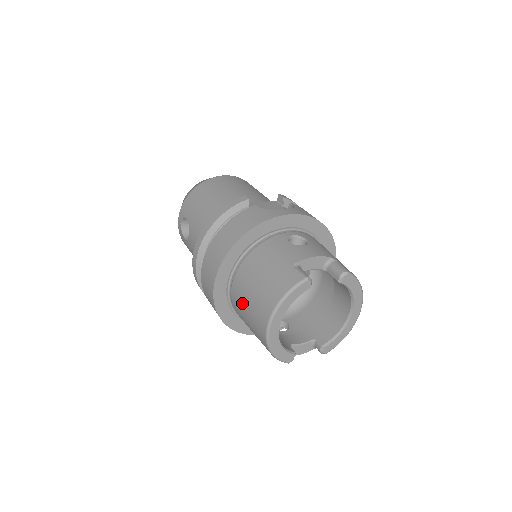
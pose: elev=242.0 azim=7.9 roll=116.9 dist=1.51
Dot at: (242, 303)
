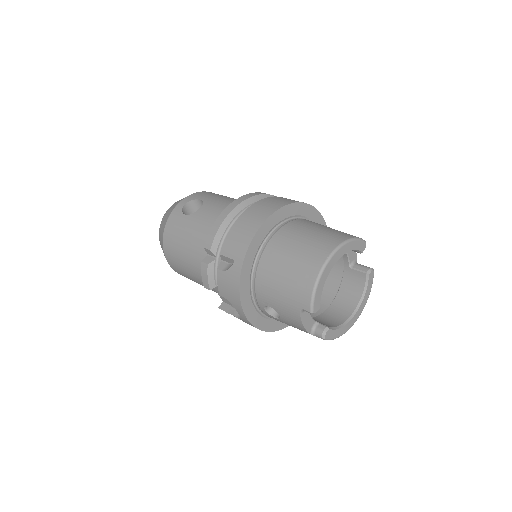
Dot at: (292, 241)
